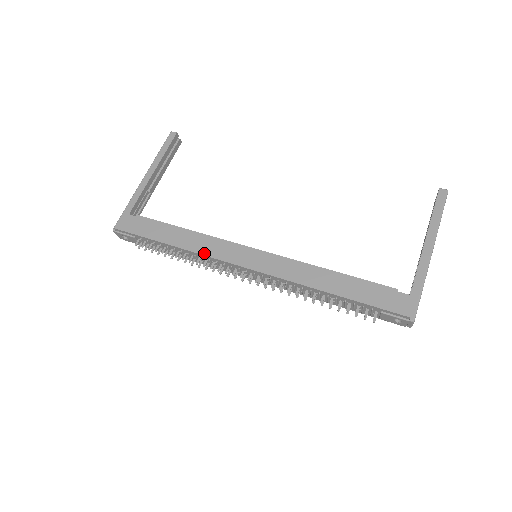
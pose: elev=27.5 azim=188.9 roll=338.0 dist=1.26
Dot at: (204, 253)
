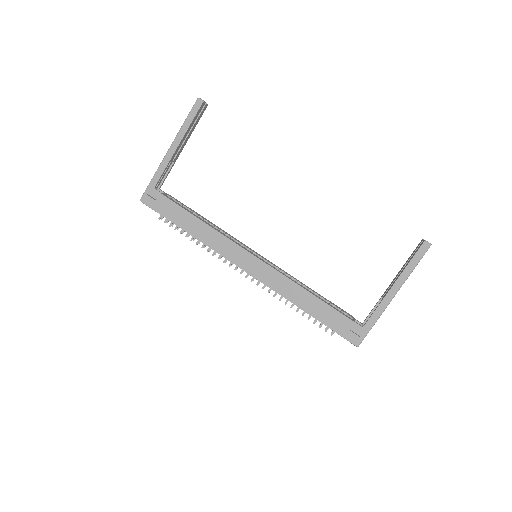
Dot at: (214, 248)
